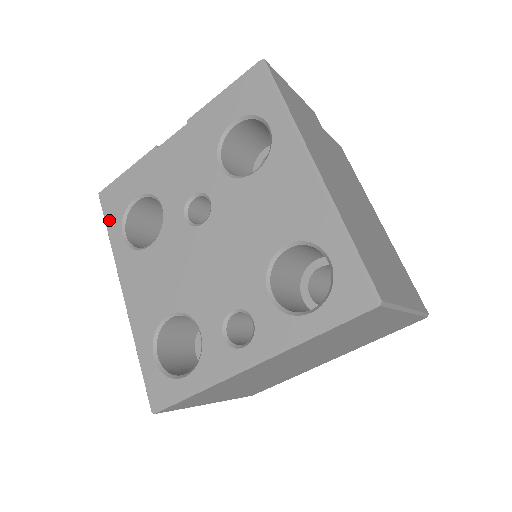
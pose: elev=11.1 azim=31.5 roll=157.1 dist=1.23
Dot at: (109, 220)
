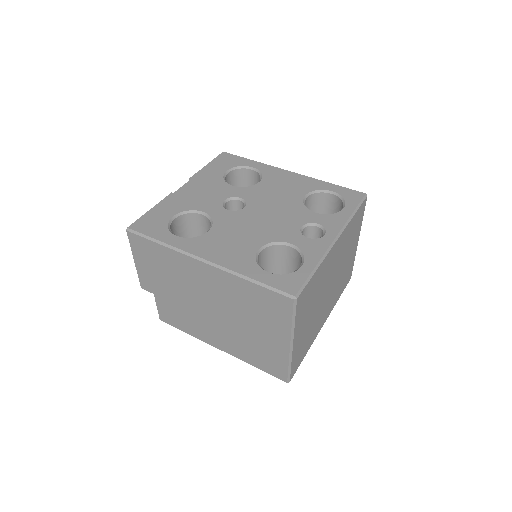
Dot at: (154, 234)
